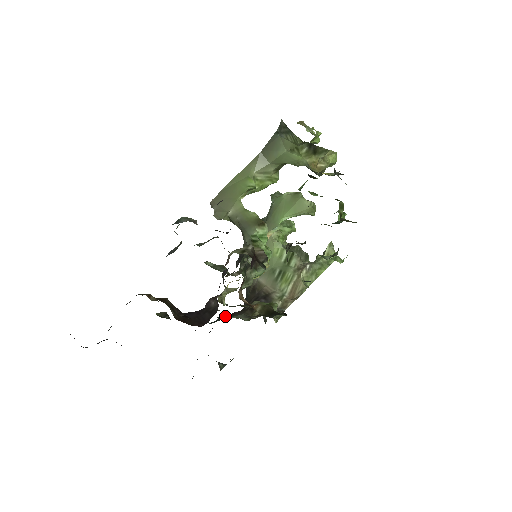
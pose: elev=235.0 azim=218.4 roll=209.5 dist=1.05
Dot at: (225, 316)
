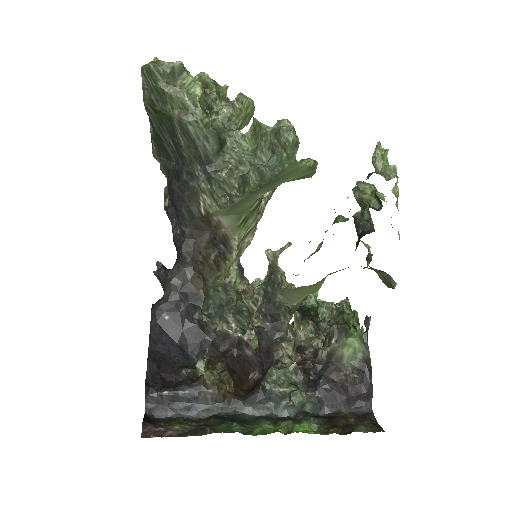
Dot at: (205, 290)
